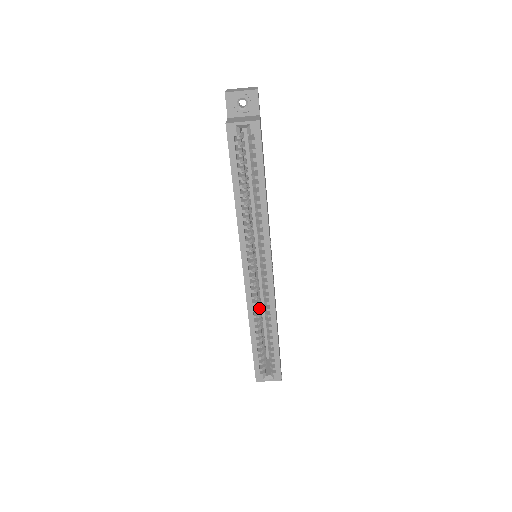
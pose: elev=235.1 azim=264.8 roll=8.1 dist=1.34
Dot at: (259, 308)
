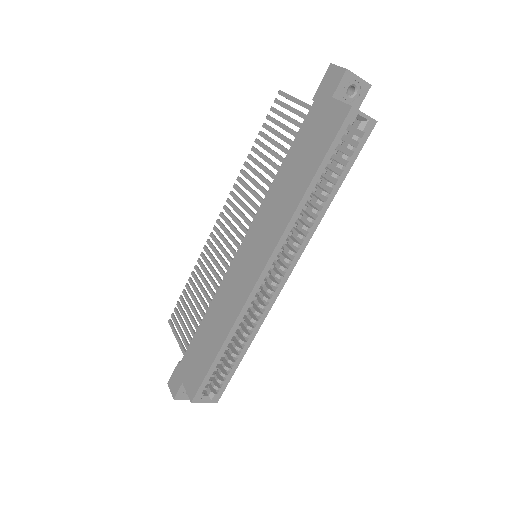
Dot at: occluded
